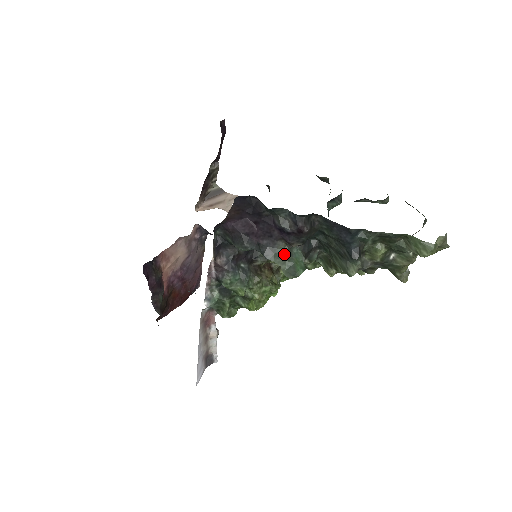
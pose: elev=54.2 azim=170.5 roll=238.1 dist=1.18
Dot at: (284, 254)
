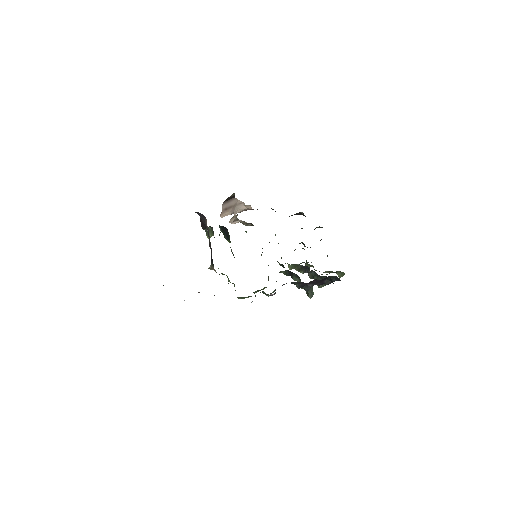
Dot at: (312, 288)
